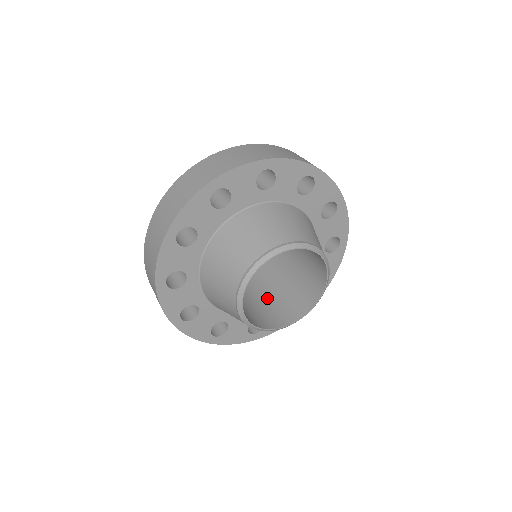
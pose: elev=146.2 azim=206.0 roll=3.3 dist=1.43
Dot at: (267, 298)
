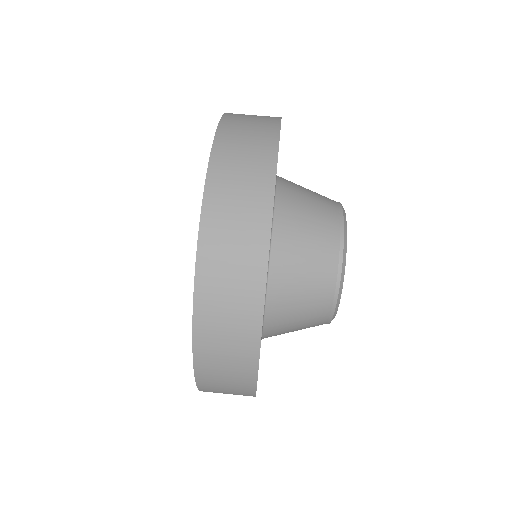
Dot at: occluded
